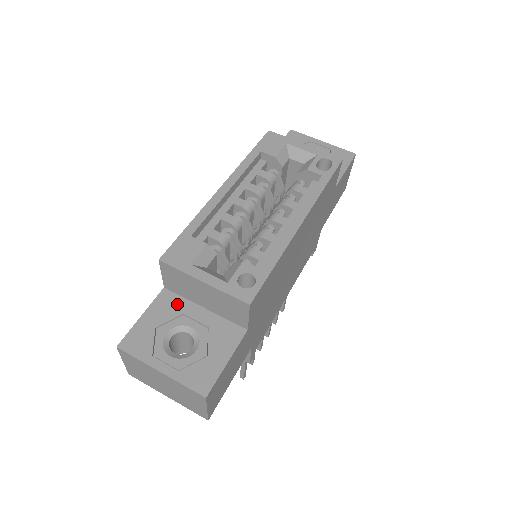
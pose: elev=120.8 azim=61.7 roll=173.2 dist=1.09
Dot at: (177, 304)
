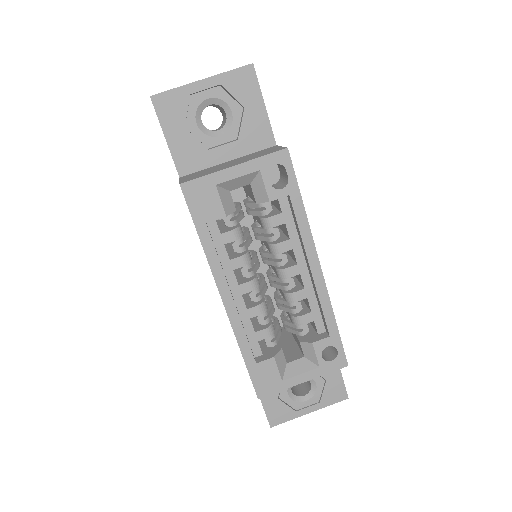
Dot at: occluded
